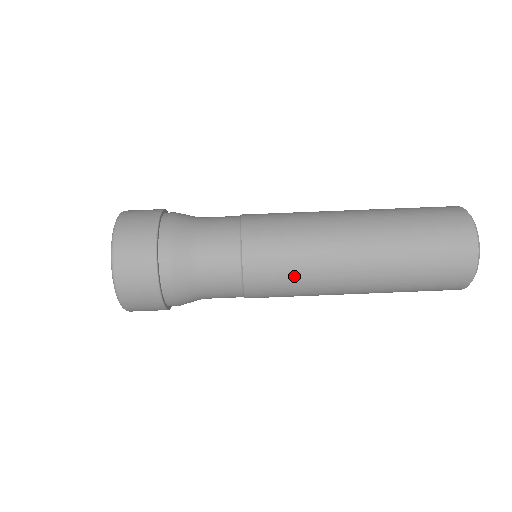
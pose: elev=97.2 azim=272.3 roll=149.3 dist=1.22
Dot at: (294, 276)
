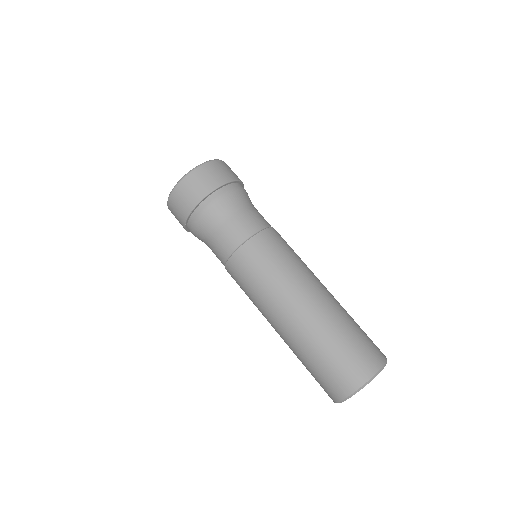
Dot at: (276, 266)
